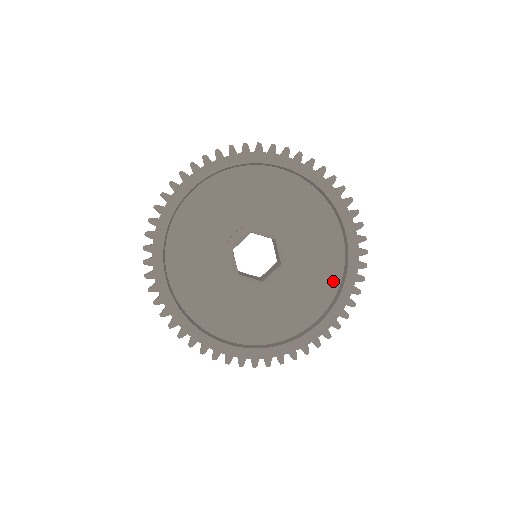
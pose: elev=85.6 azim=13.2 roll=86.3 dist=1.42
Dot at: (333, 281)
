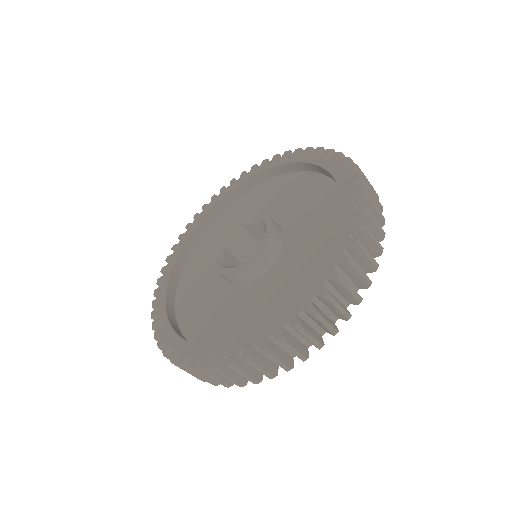
Dot at: occluded
